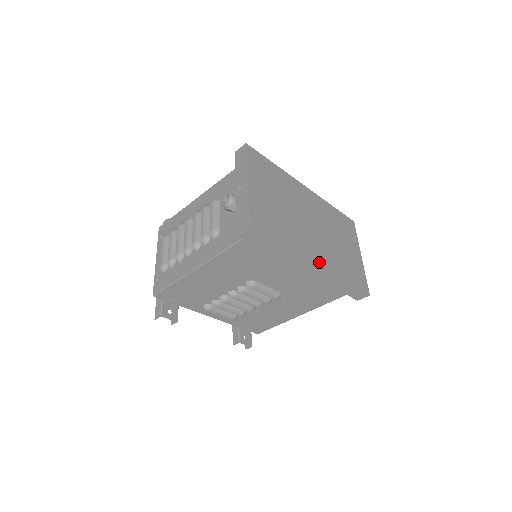
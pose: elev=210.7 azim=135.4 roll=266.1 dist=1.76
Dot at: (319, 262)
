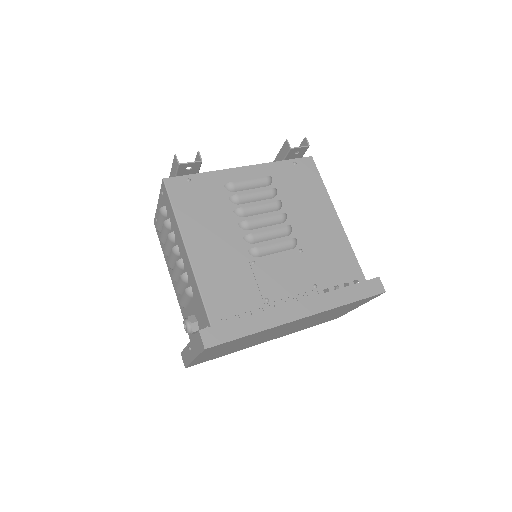
Dot at: occluded
